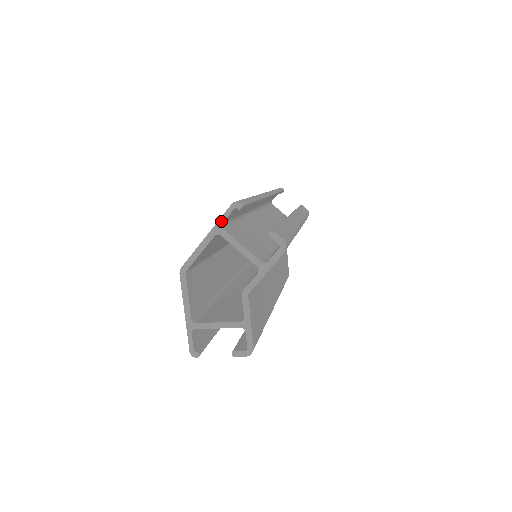
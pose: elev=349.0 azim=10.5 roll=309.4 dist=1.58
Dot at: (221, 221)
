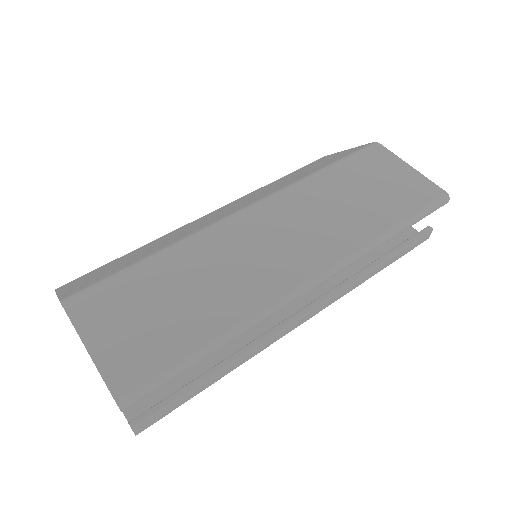
Dot at: (101, 376)
